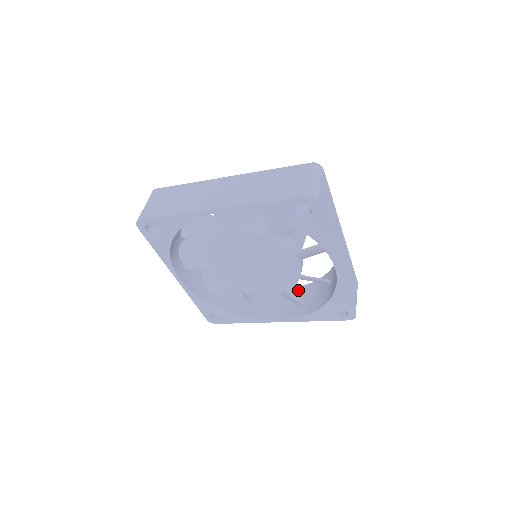
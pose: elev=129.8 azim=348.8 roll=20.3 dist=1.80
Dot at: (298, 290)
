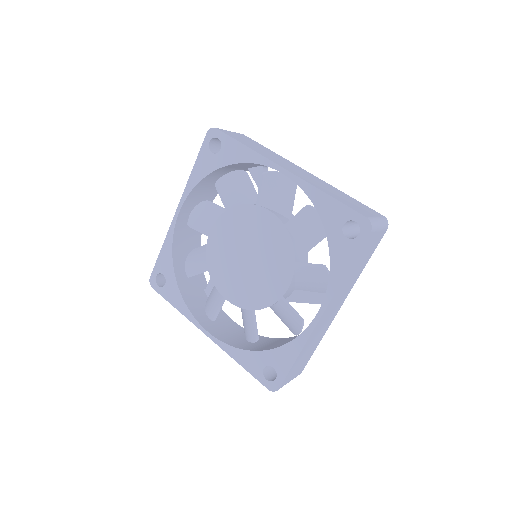
Dot at: occluded
